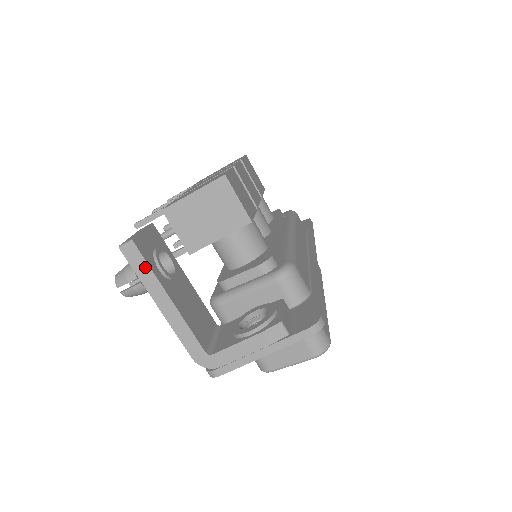
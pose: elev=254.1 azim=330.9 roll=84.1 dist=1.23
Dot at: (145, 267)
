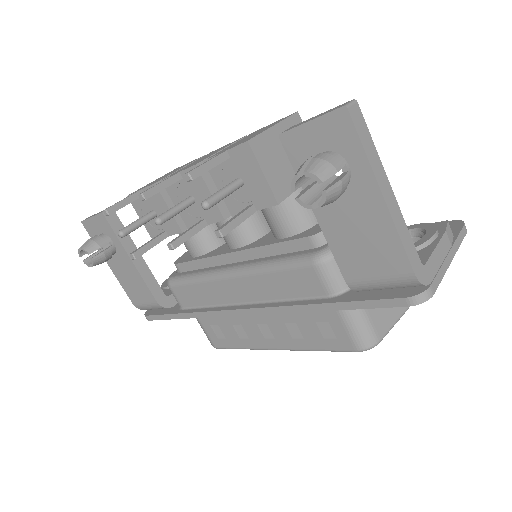
Dot at: (369, 139)
